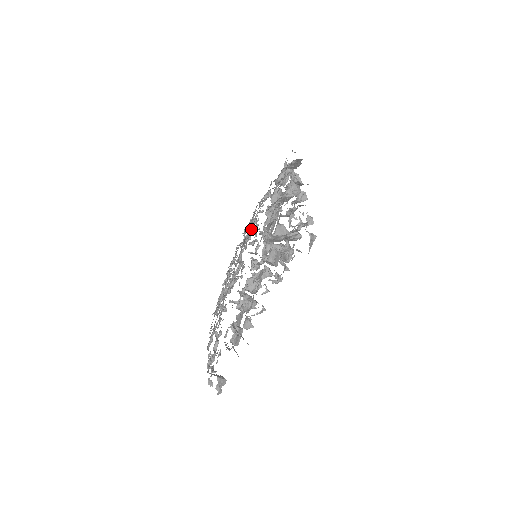
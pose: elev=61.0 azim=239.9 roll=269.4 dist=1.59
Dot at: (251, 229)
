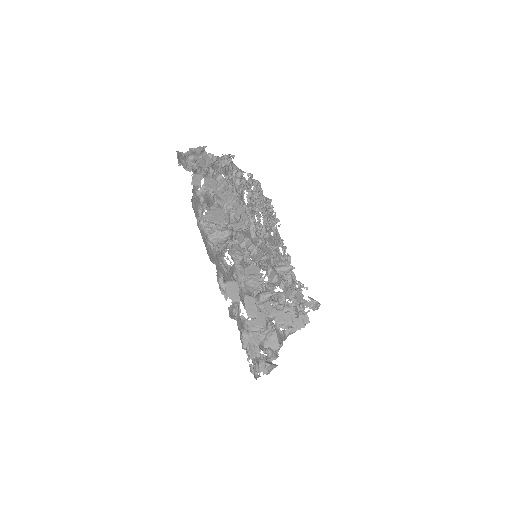
Dot at: occluded
